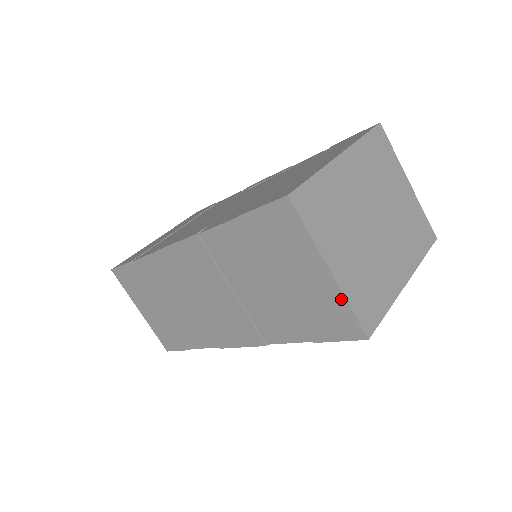
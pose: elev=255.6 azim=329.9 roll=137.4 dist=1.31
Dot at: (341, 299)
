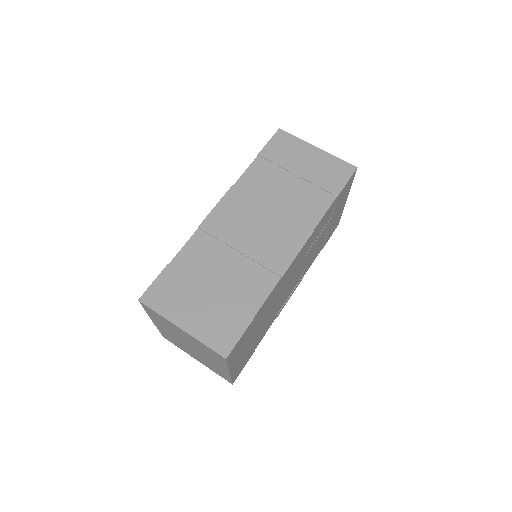
Dot at: (331, 157)
